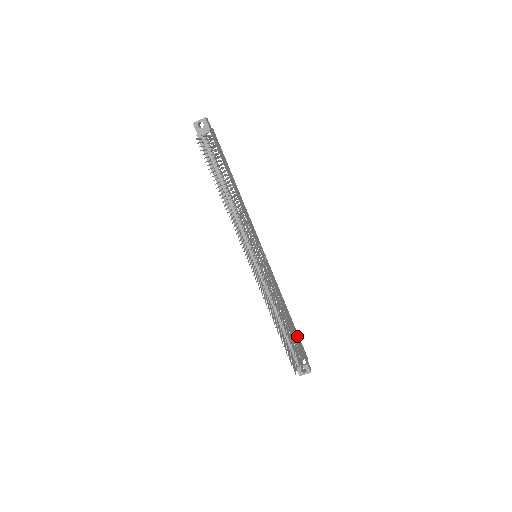
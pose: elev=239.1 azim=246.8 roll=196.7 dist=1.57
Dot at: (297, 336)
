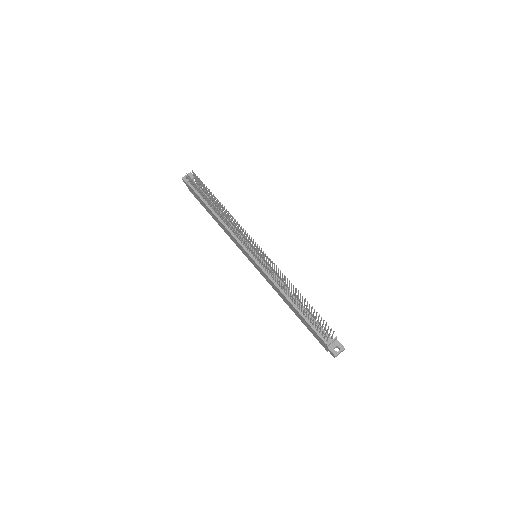
Dot at: occluded
